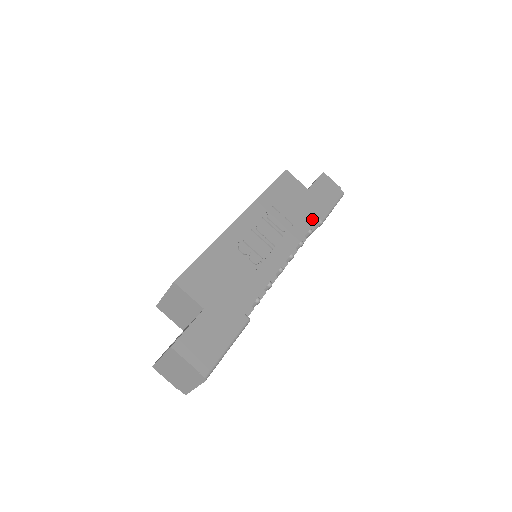
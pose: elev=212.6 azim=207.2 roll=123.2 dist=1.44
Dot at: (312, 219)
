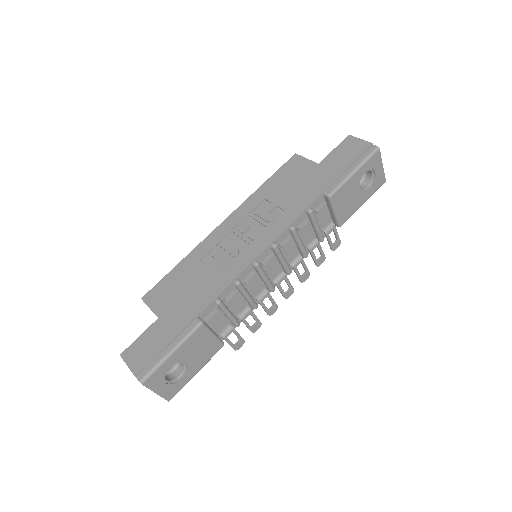
Dot at: (313, 196)
